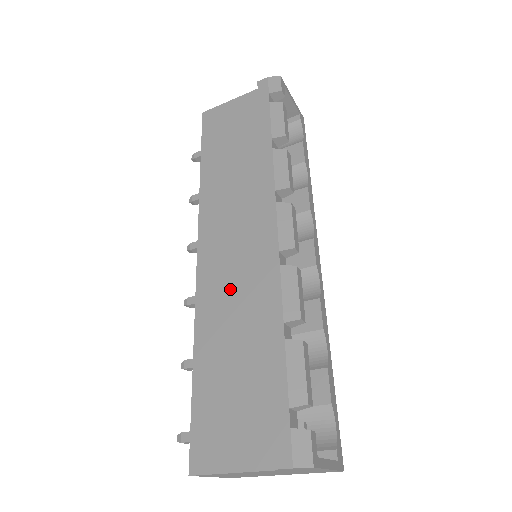
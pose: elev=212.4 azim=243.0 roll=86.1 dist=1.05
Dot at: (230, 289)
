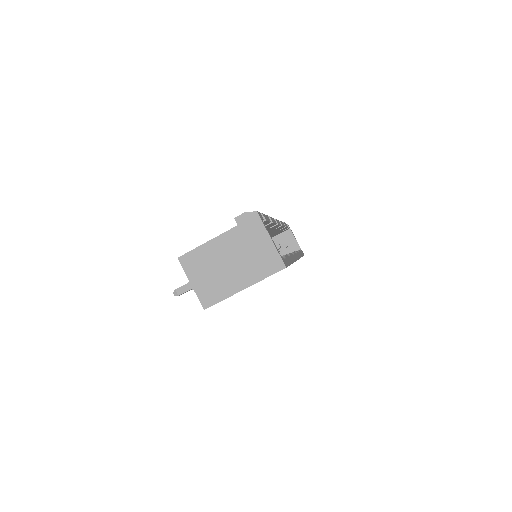
Dot at: occluded
